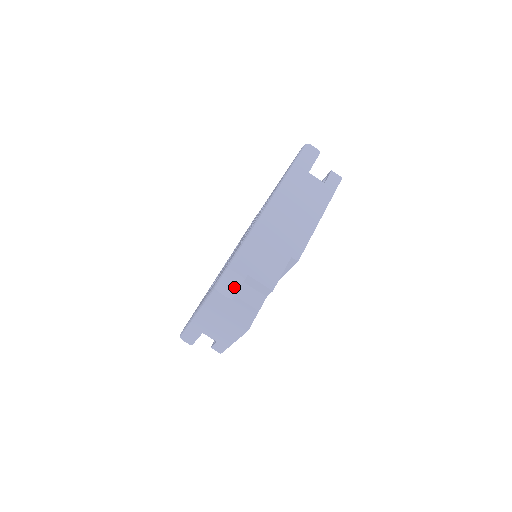
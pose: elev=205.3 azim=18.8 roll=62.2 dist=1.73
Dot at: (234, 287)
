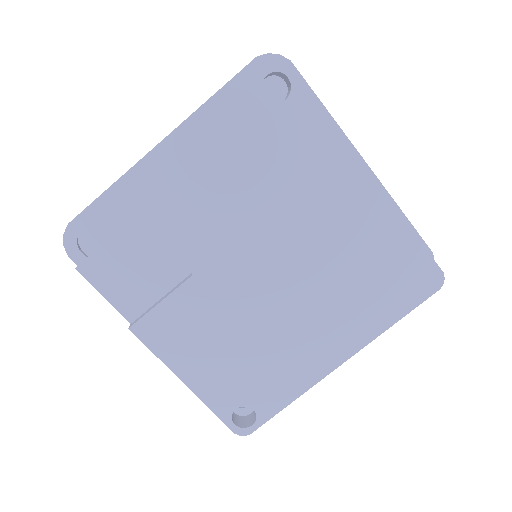
Dot at: (65, 238)
